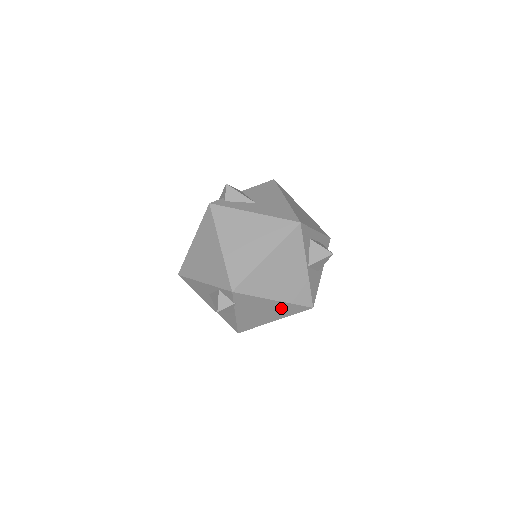
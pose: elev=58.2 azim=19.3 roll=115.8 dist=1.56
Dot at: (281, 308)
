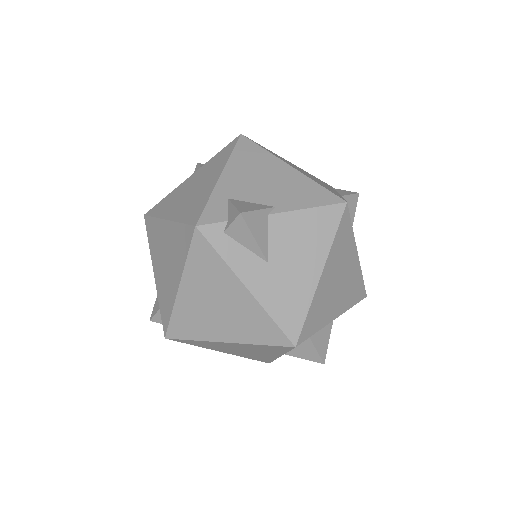
Dot at: occluded
